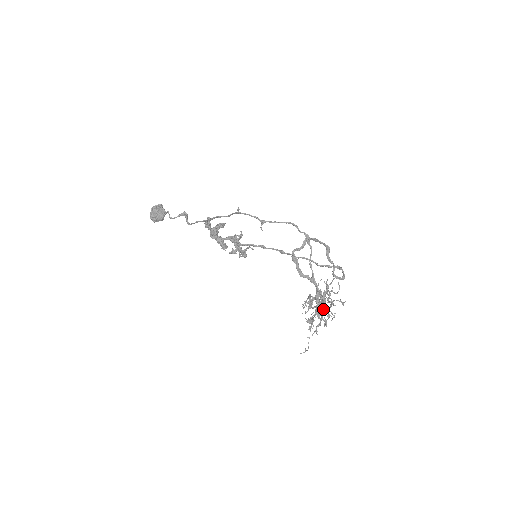
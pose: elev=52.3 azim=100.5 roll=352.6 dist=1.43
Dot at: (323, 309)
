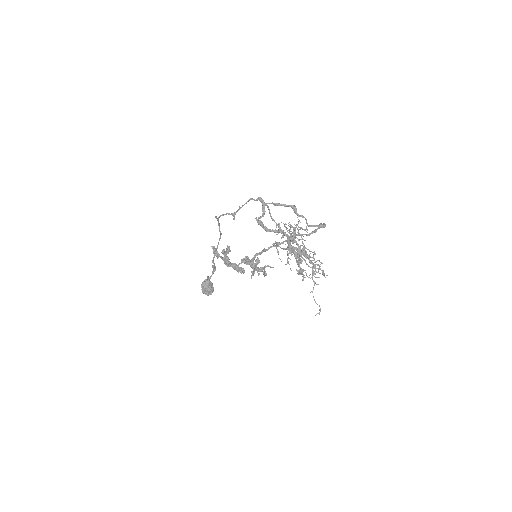
Dot at: (302, 252)
